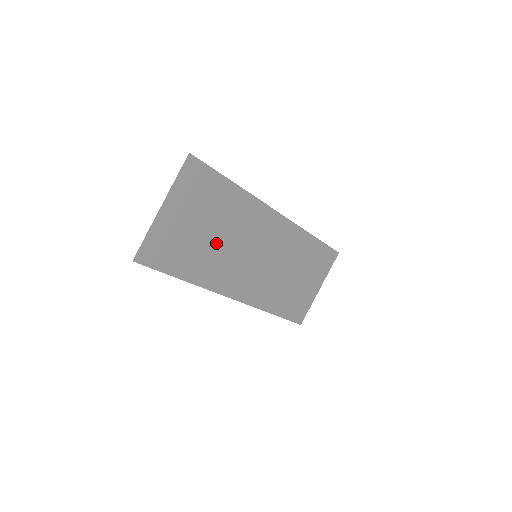
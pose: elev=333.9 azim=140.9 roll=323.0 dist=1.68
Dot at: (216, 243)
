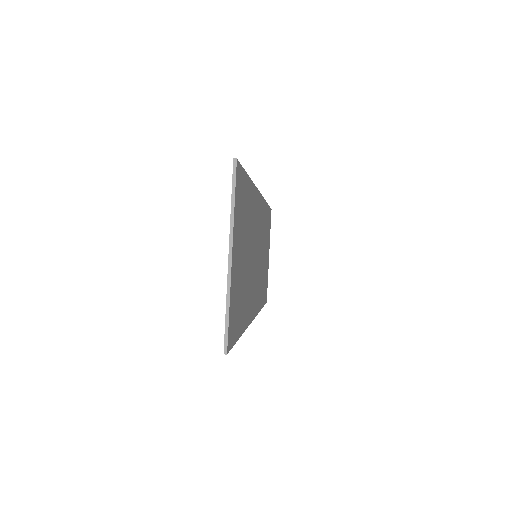
Dot at: (247, 266)
